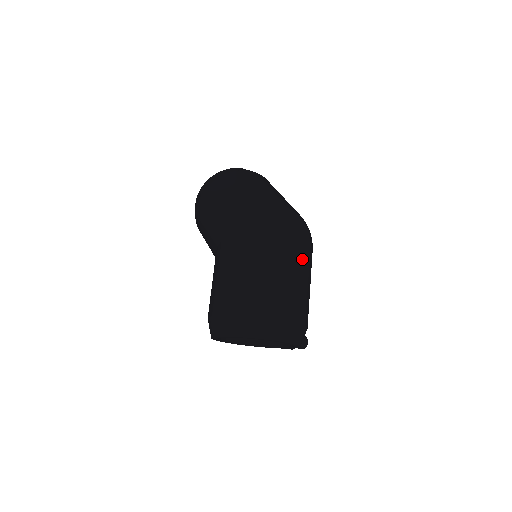
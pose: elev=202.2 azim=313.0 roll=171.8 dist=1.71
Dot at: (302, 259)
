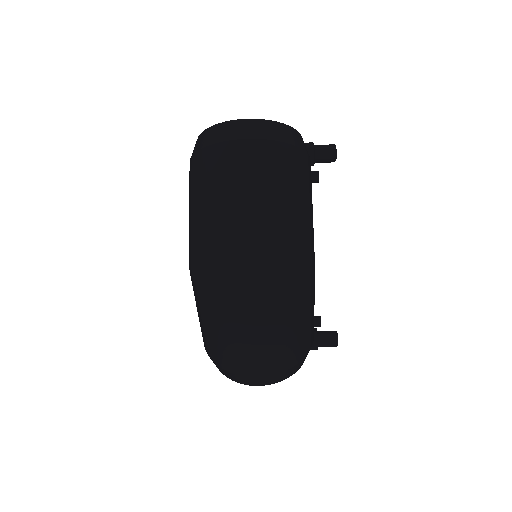
Dot at: (257, 320)
